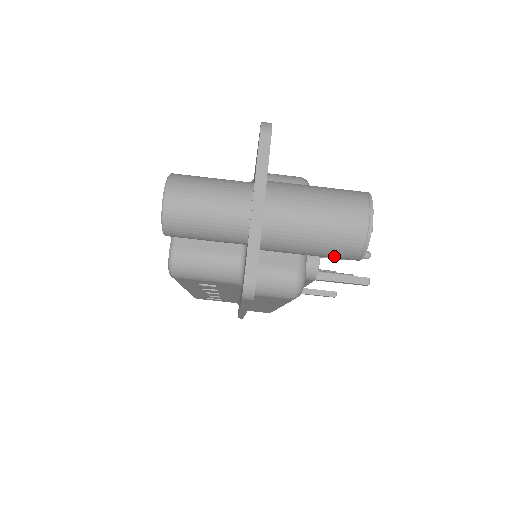
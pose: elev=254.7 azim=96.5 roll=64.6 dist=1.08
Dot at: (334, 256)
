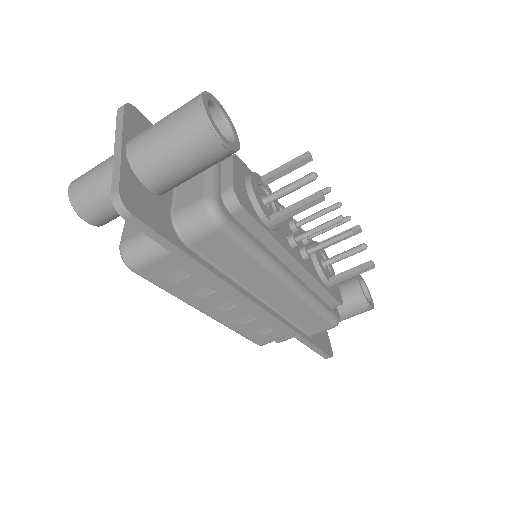
Dot at: (201, 153)
